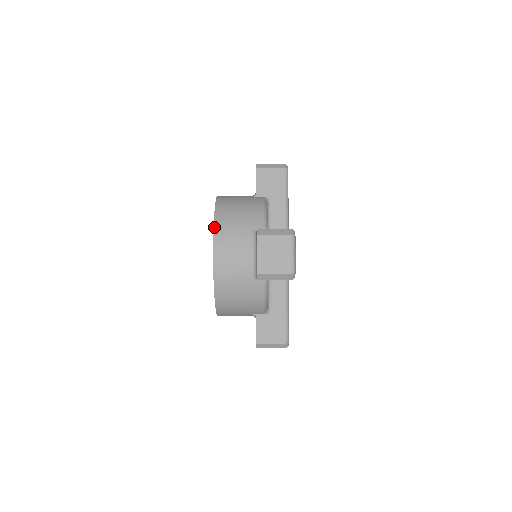
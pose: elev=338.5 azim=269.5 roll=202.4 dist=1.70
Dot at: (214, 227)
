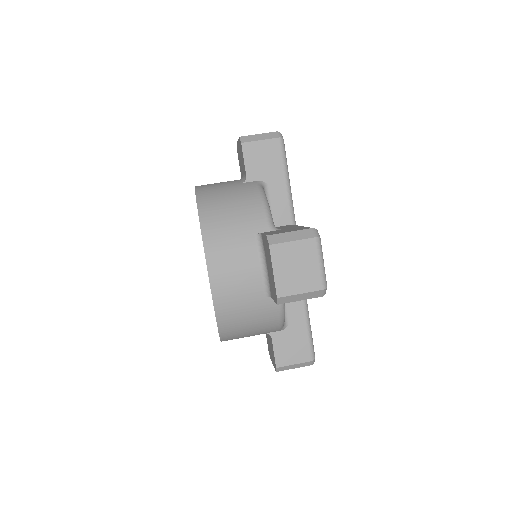
Dot at: (221, 341)
